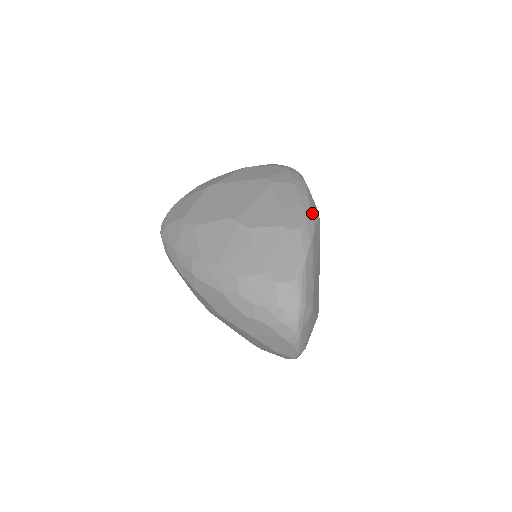
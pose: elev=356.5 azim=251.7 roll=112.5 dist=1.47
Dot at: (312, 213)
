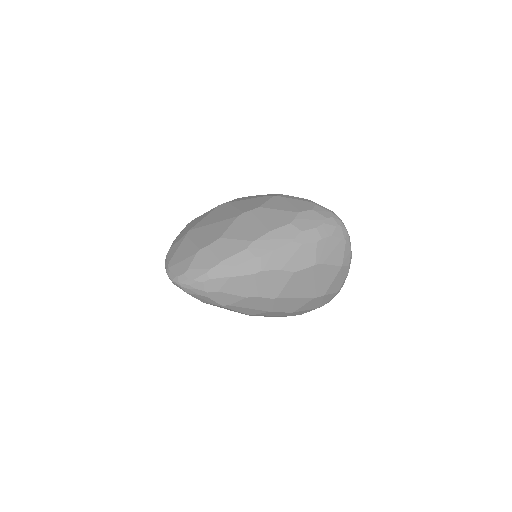
Dot at: occluded
